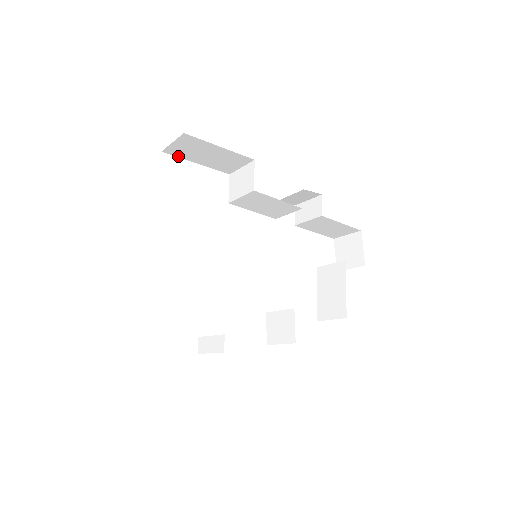
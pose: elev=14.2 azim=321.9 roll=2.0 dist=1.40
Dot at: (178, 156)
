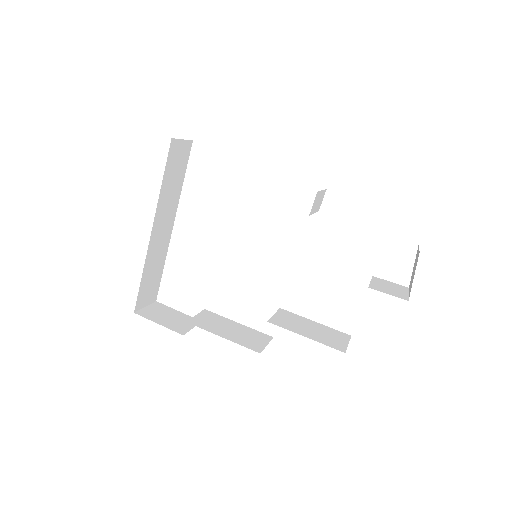
Dot at: occluded
